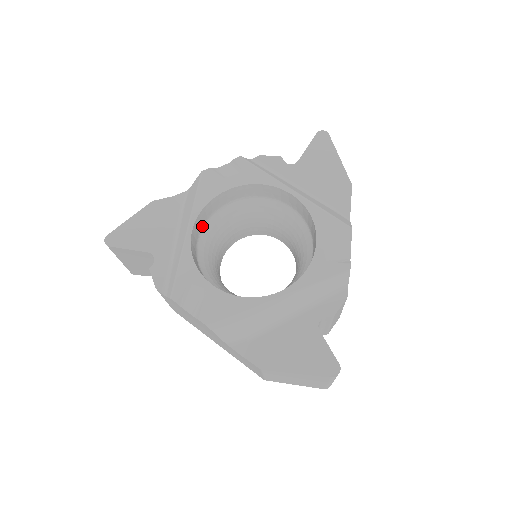
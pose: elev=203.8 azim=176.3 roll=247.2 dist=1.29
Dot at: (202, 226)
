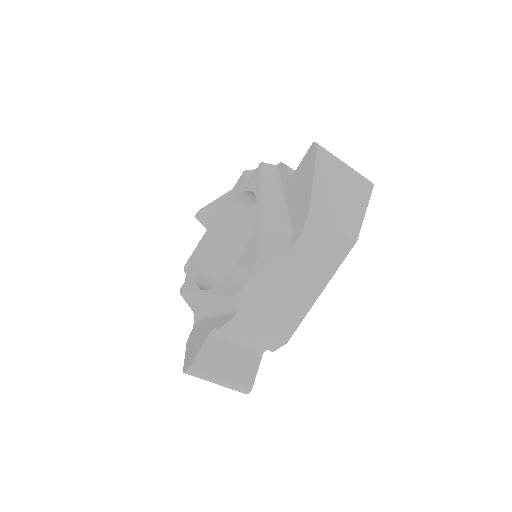
Dot at: (234, 218)
